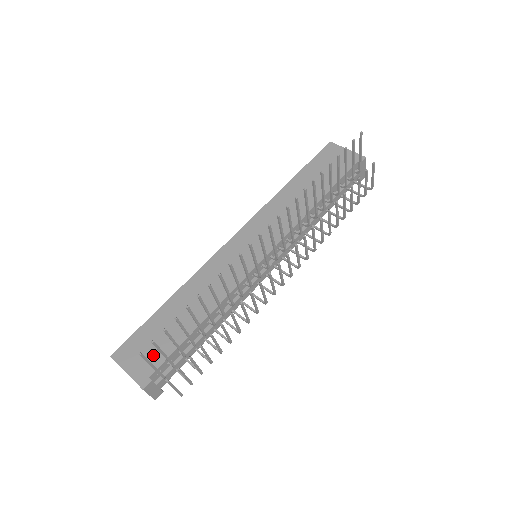
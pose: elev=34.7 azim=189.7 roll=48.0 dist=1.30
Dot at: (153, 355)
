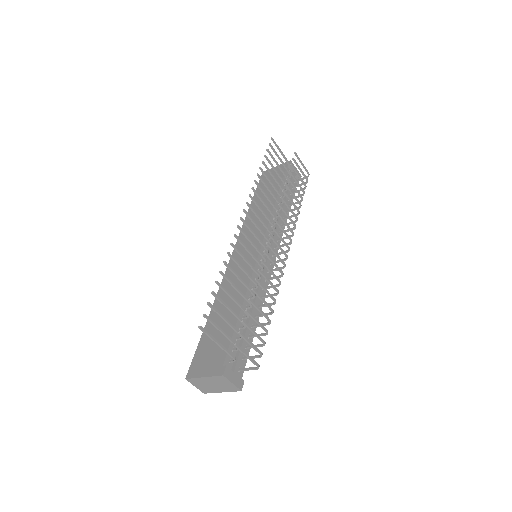
Dot at: (217, 352)
